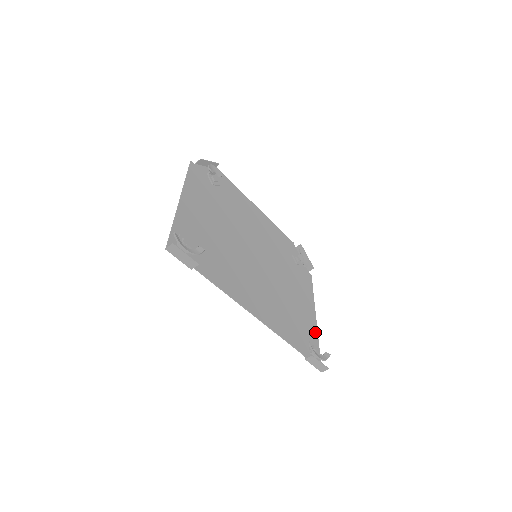
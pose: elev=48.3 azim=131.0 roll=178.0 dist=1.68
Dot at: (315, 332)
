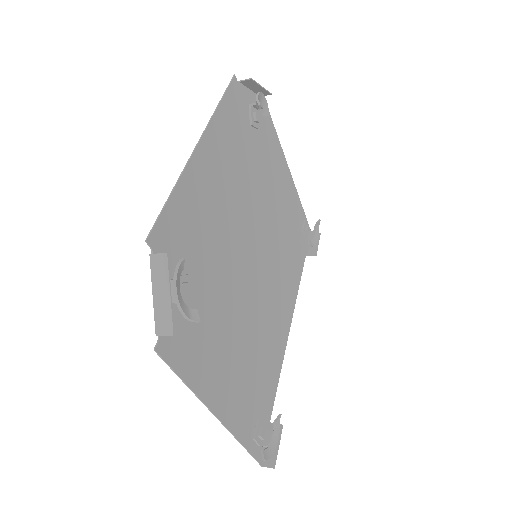
Dot at: (297, 199)
